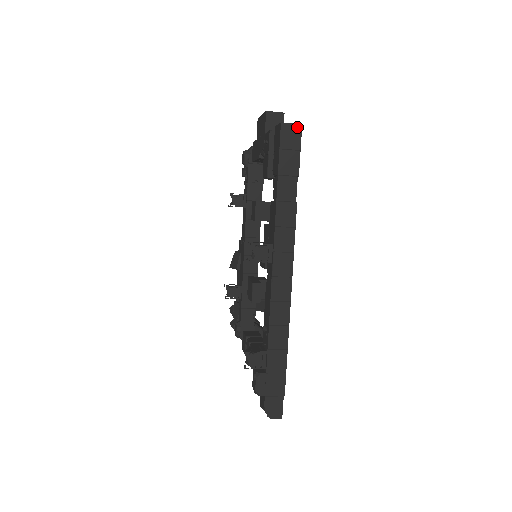
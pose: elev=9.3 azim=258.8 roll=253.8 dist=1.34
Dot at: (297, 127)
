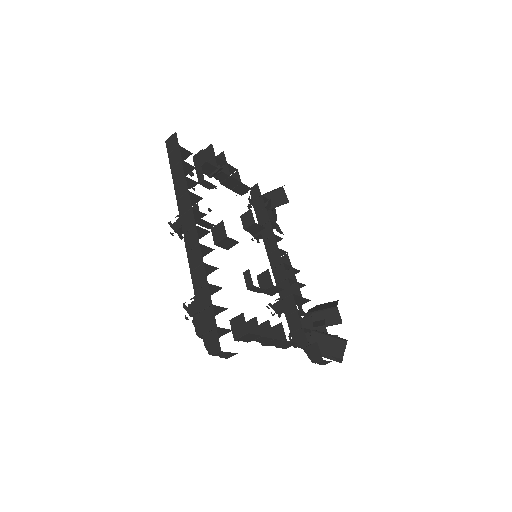
Dot at: (174, 135)
